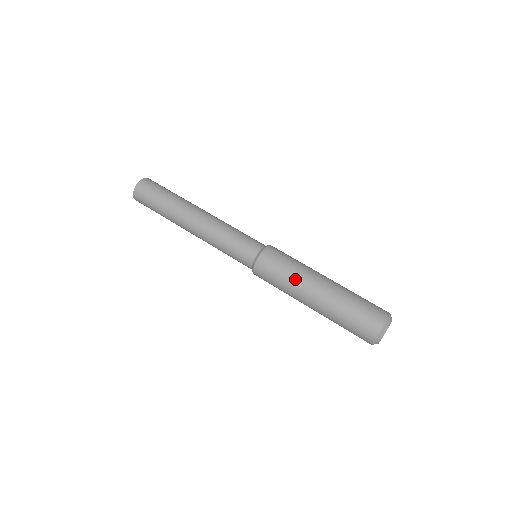
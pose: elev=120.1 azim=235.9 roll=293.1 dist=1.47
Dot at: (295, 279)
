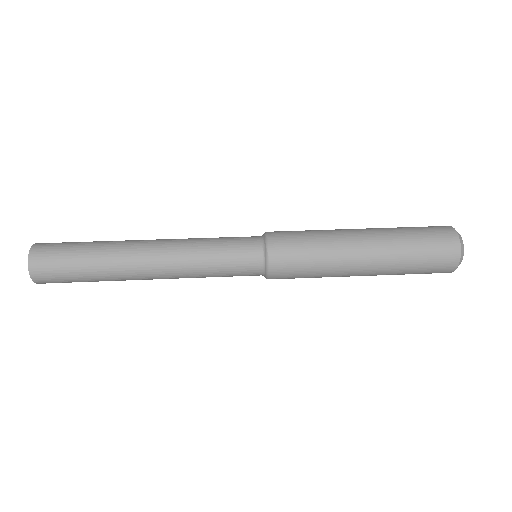
Dot at: (330, 269)
